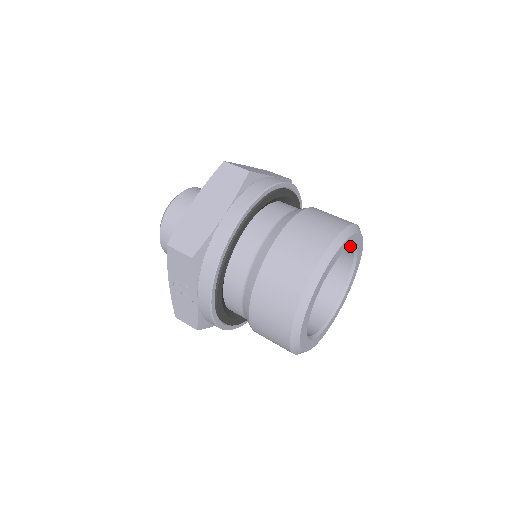
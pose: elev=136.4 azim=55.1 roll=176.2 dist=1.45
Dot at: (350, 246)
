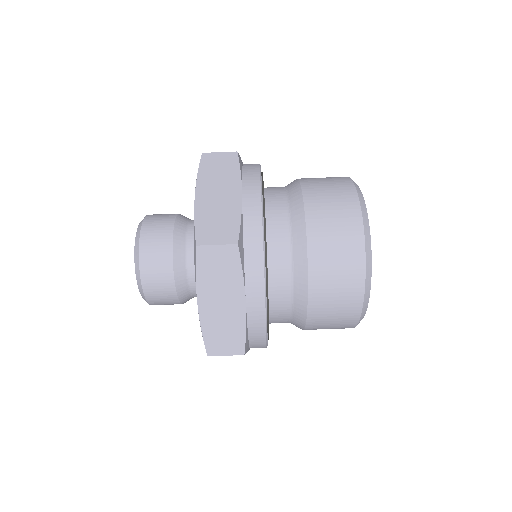
Dot at: occluded
